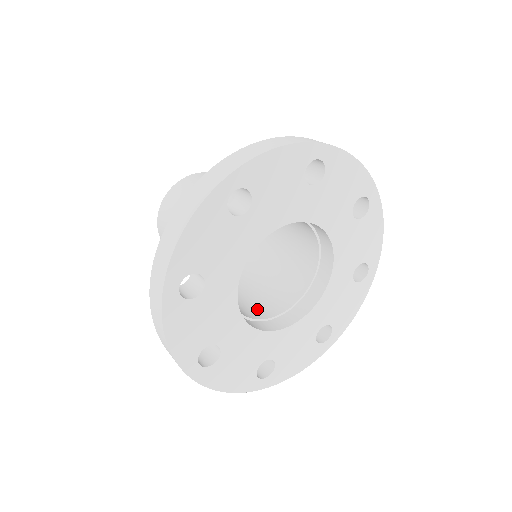
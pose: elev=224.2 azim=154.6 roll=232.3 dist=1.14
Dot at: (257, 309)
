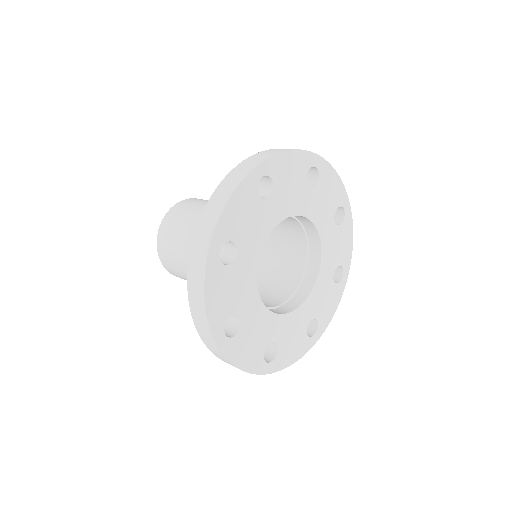
Dot at: occluded
